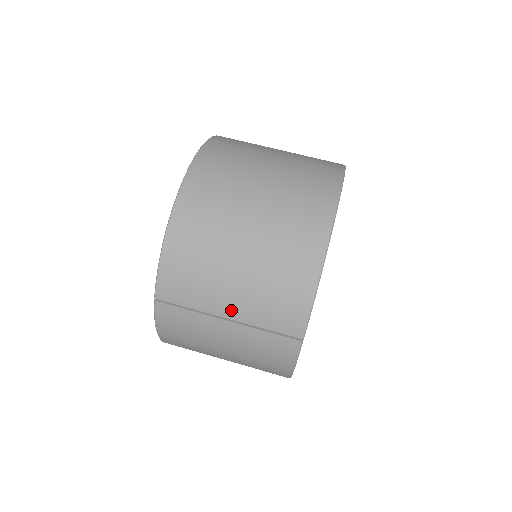
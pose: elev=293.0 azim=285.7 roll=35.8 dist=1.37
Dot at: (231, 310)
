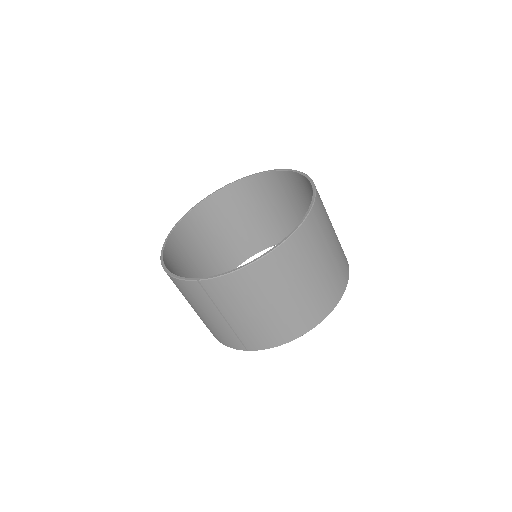
Dot at: (232, 319)
